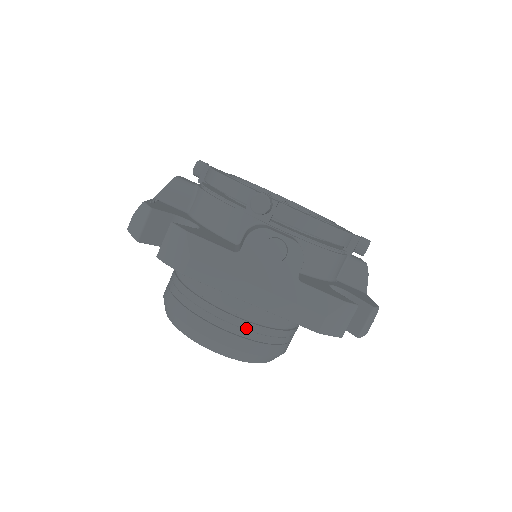
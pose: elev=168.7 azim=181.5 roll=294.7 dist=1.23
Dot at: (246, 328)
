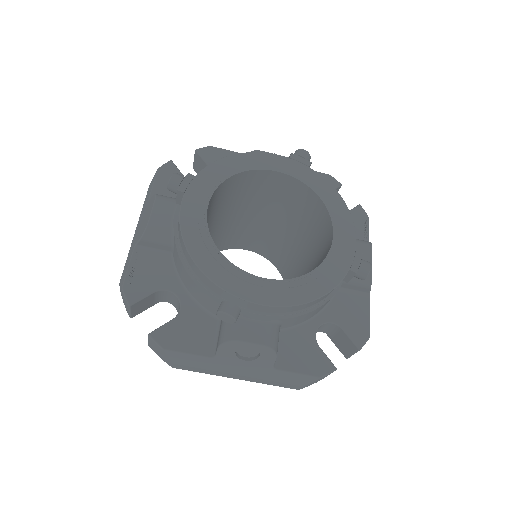
Dot at: occluded
